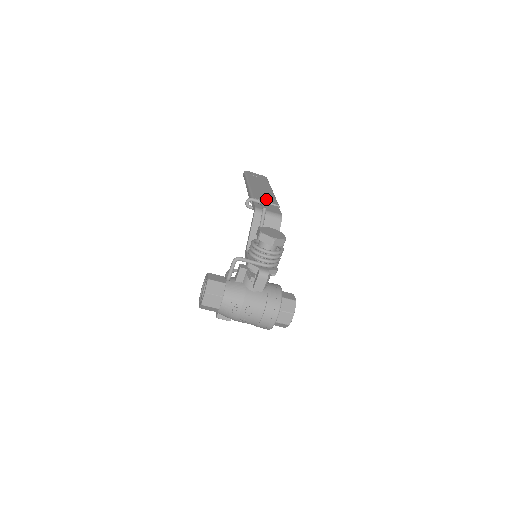
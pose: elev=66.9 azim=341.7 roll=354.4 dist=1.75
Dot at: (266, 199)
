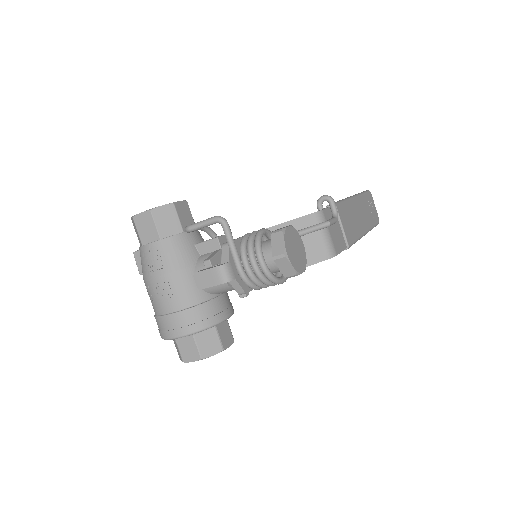
Dot at: (347, 225)
